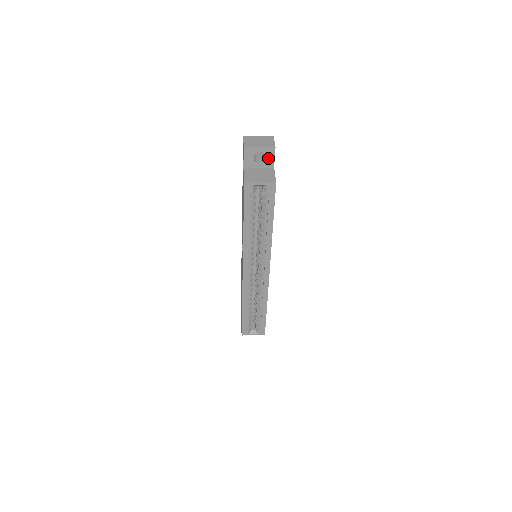
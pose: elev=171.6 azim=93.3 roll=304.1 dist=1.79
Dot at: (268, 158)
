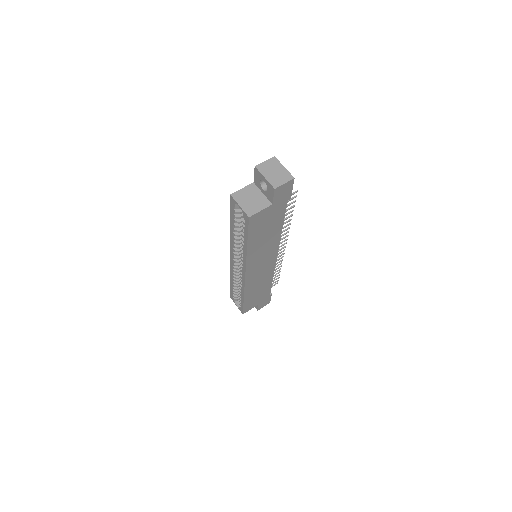
Dot at: (270, 192)
